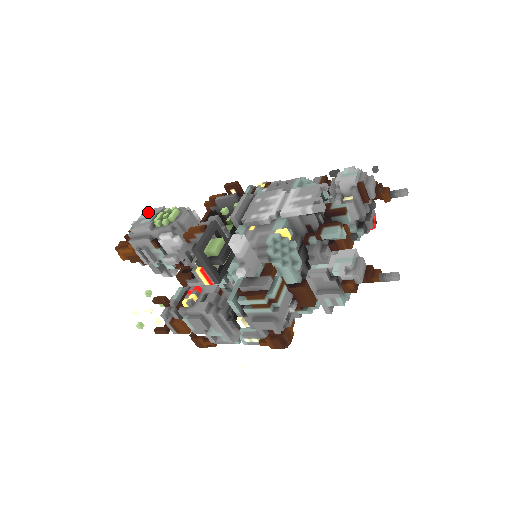
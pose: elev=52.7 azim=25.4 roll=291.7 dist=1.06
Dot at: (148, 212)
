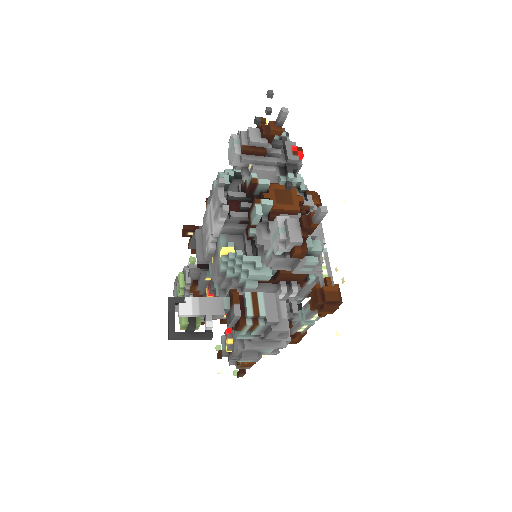
Dot at: (174, 288)
